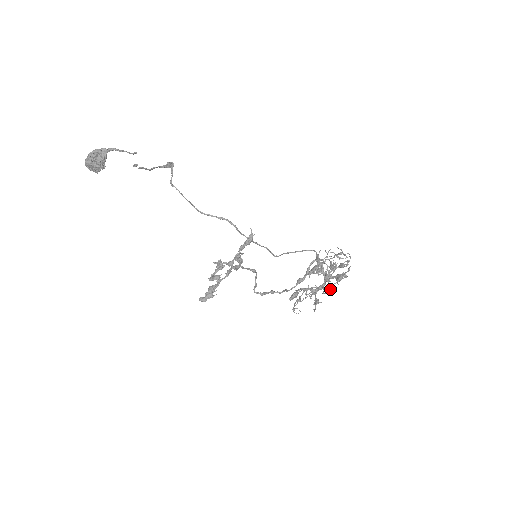
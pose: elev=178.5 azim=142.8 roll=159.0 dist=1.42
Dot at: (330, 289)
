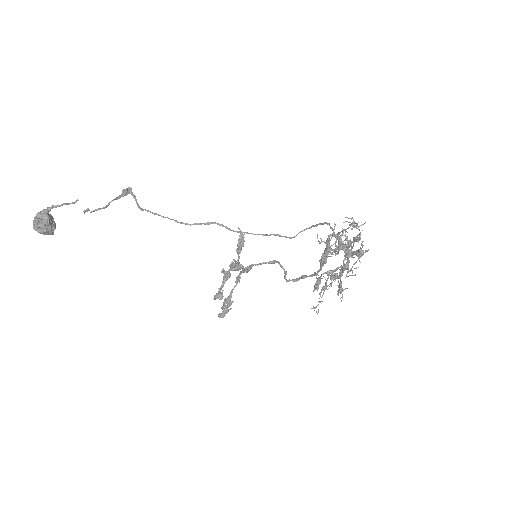
Dot at: (351, 270)
